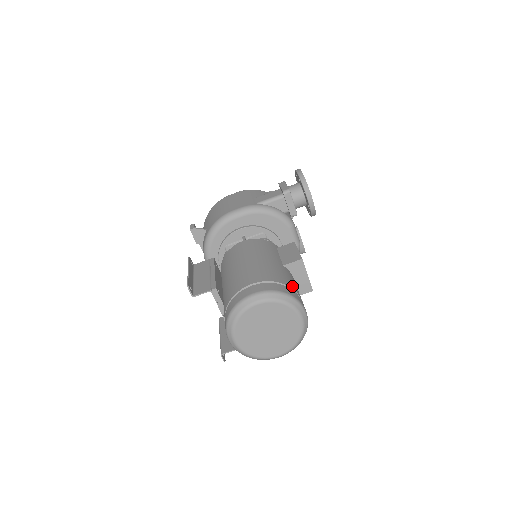
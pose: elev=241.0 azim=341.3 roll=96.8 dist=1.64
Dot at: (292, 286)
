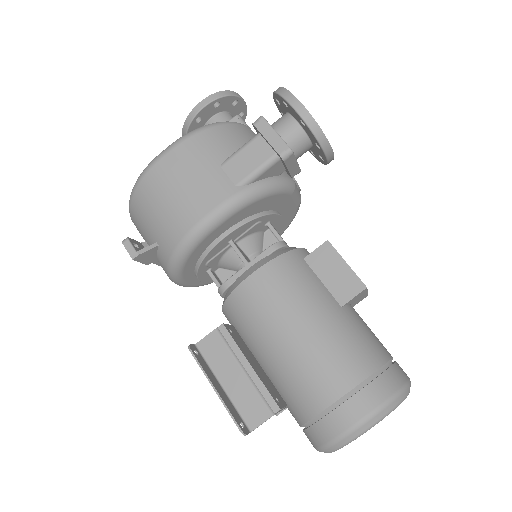
Dot at: (381, 354)
